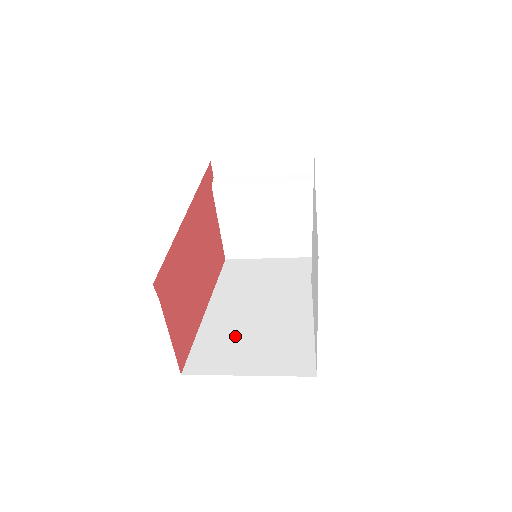
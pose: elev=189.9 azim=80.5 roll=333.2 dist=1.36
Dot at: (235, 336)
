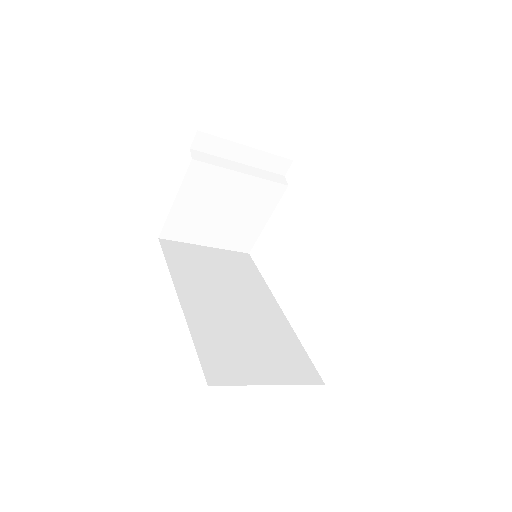
Dot at: (232, 339)
